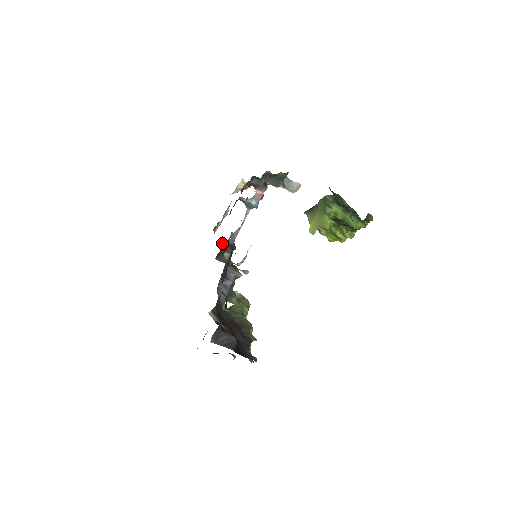
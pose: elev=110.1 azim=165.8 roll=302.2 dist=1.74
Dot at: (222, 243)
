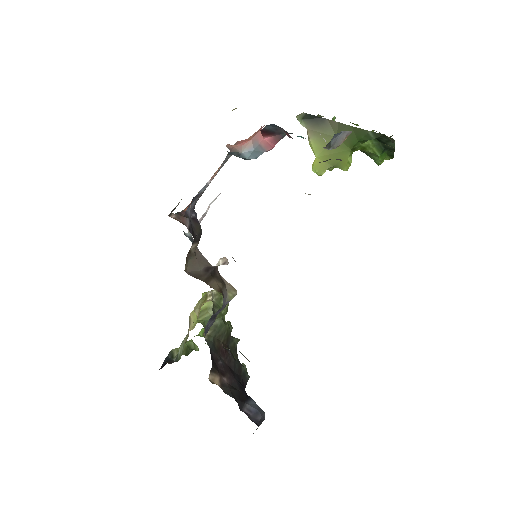
Dot at: occluded
